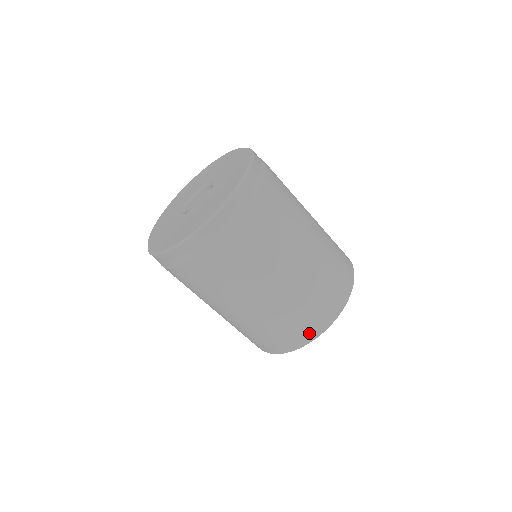
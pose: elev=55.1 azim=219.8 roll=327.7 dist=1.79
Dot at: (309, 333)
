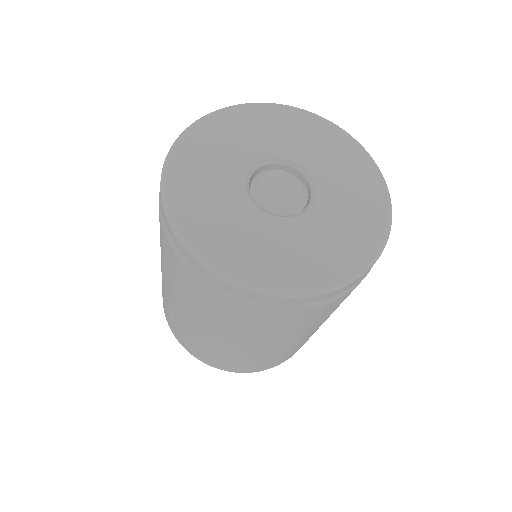
Dot at: occluded
